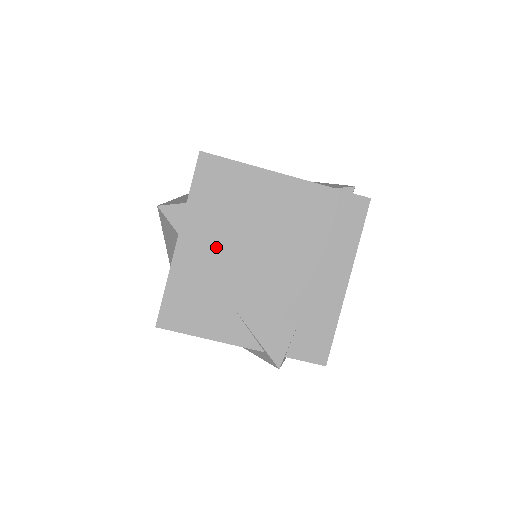
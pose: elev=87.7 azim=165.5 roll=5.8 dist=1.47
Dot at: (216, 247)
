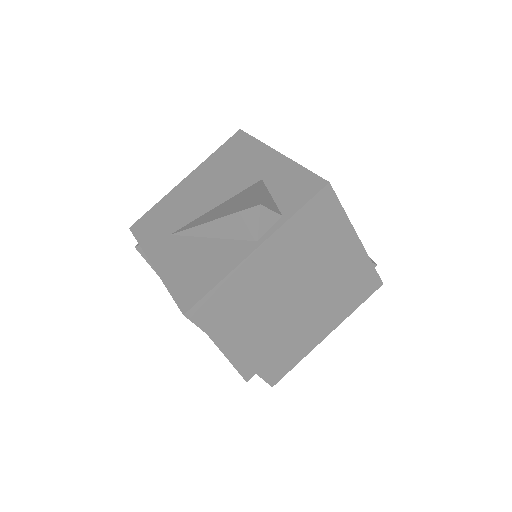
Dot at: (278, 269)
